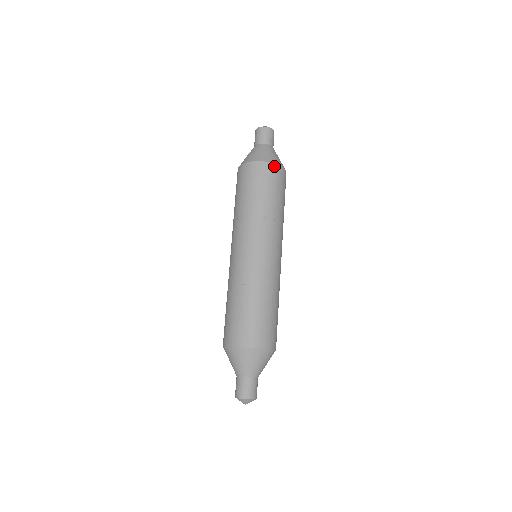
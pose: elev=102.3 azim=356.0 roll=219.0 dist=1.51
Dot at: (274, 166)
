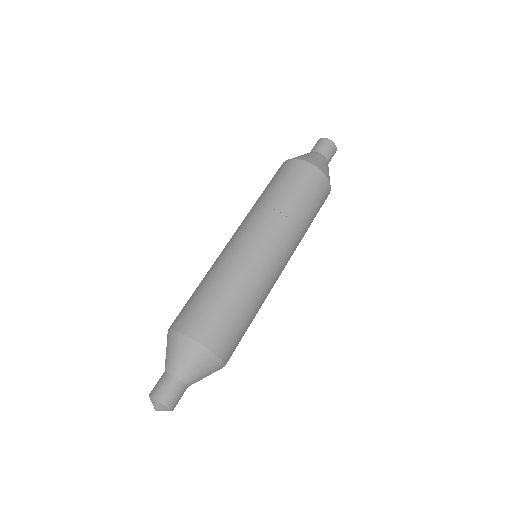
Dot at: (329, 190)
